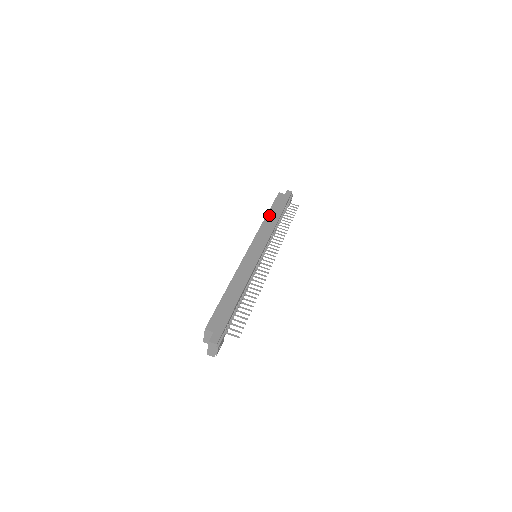
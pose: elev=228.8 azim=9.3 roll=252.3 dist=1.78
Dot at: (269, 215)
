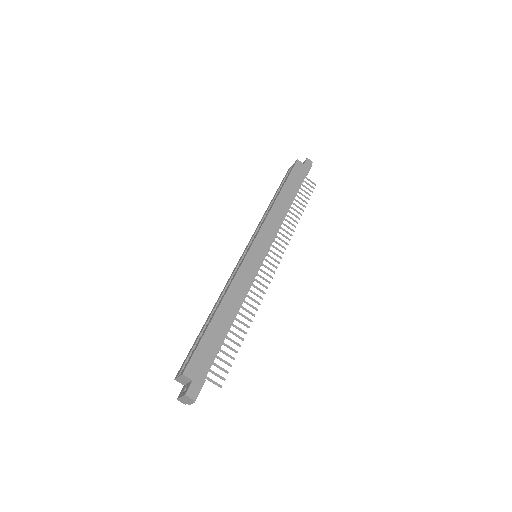
Dot at: (281, 196)
